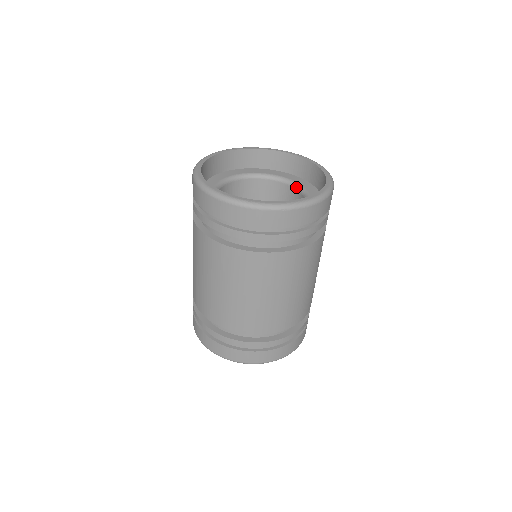
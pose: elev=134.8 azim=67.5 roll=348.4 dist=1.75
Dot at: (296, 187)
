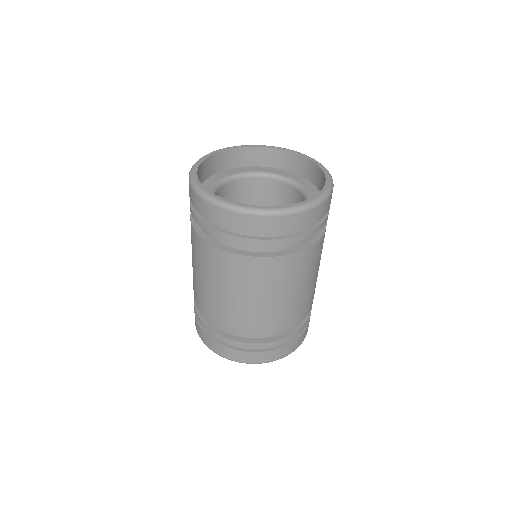
Dot at: (286, 181)
